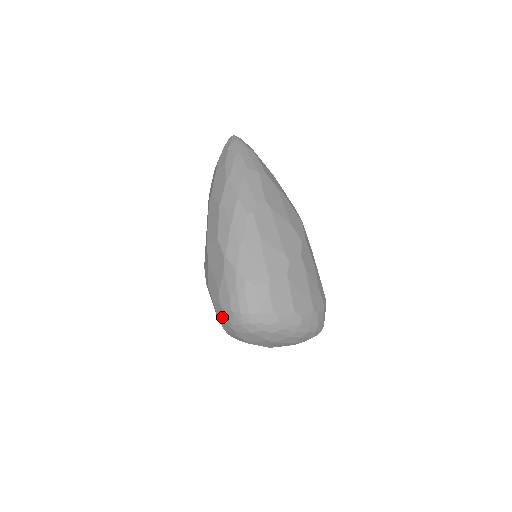
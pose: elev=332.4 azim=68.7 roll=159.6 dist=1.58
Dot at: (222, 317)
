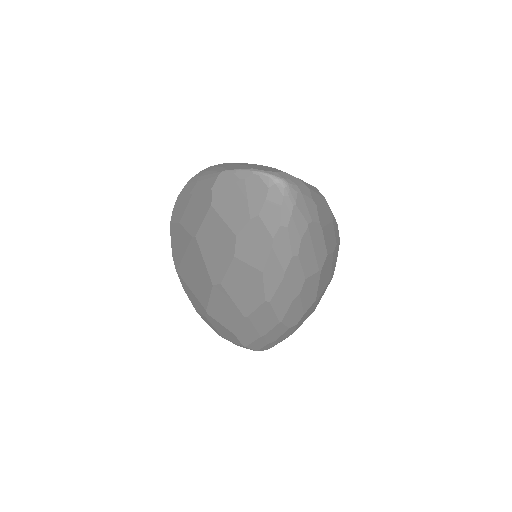
Dot at: occluded
